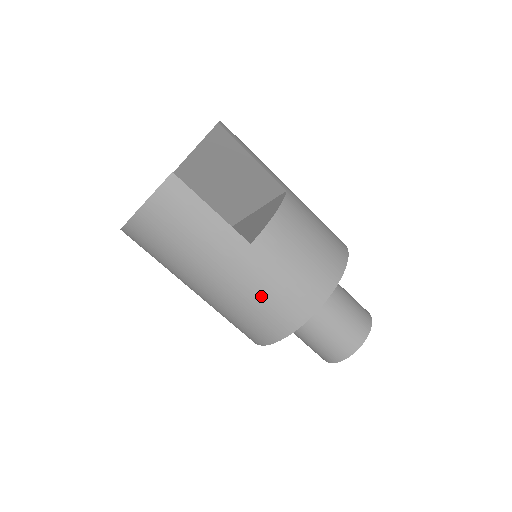
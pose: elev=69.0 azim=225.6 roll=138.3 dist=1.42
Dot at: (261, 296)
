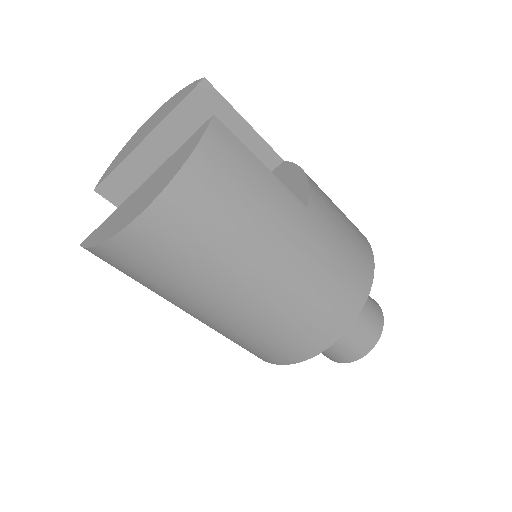
Dot at: (327, 275)
